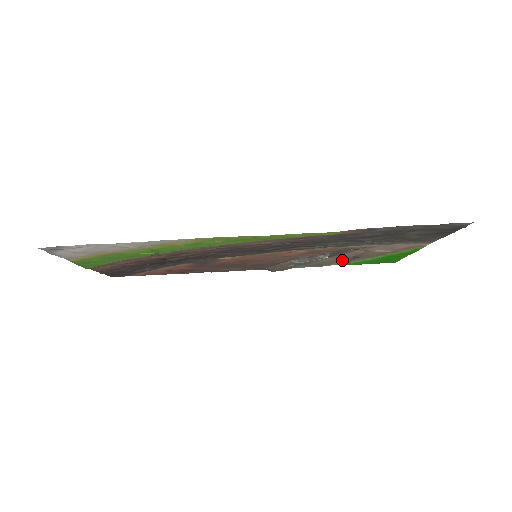
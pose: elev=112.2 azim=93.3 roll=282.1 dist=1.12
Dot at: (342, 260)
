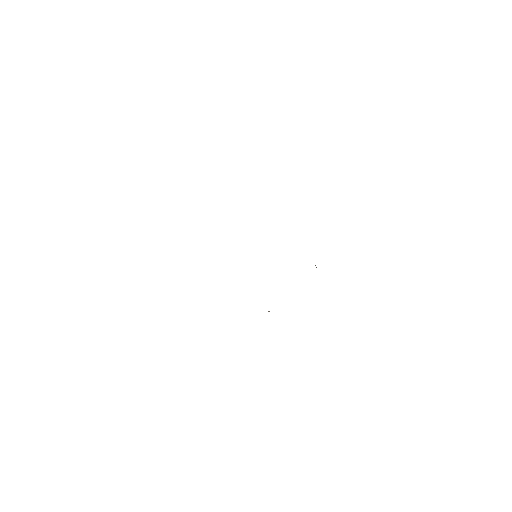
Dot at: occluded
